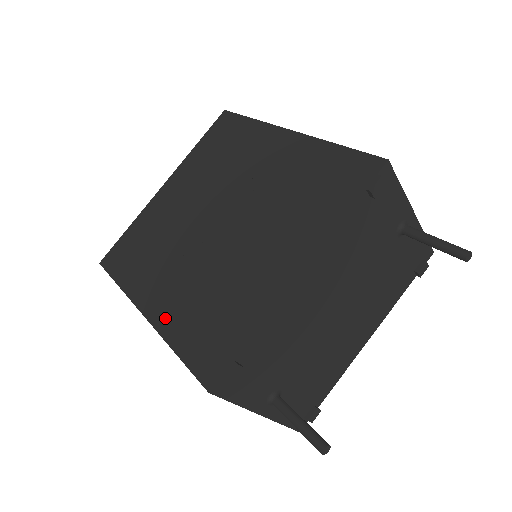
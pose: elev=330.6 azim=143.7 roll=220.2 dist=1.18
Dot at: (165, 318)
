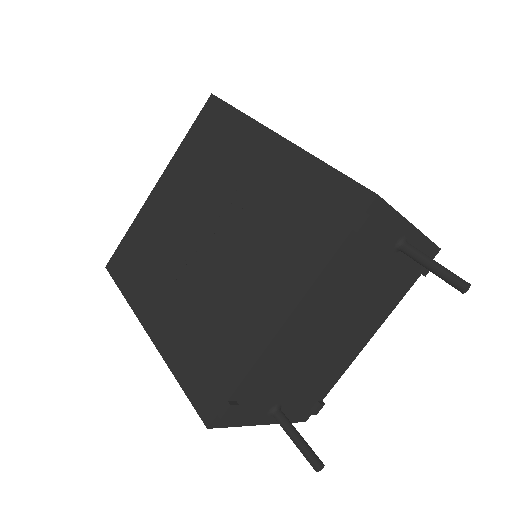
Dot at: (167, 342)
